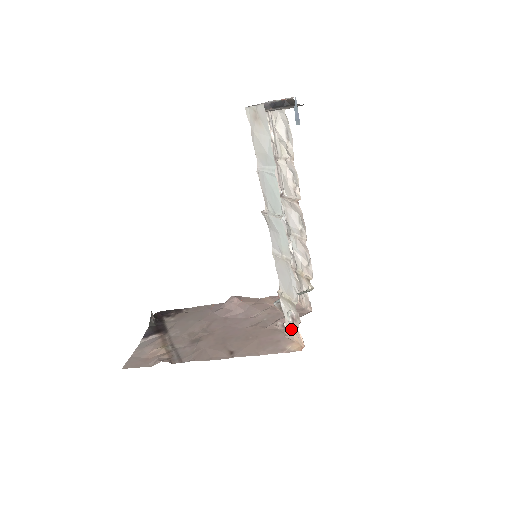
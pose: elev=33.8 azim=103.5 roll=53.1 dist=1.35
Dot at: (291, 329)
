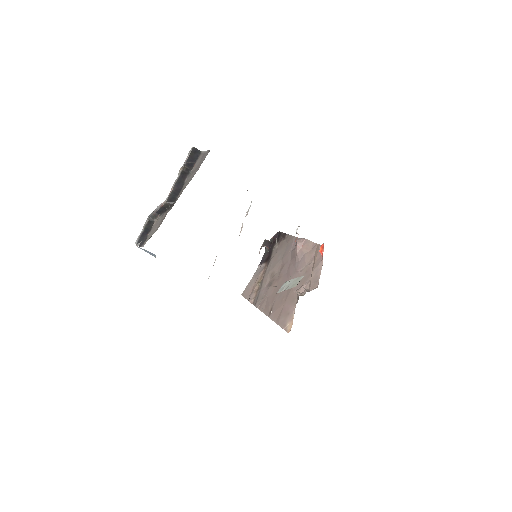
Dot at: occluded
